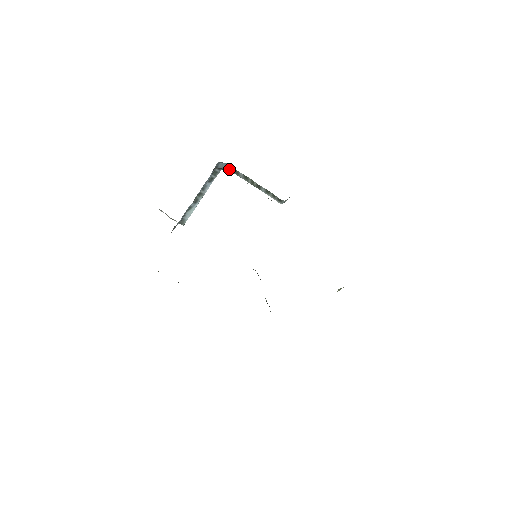
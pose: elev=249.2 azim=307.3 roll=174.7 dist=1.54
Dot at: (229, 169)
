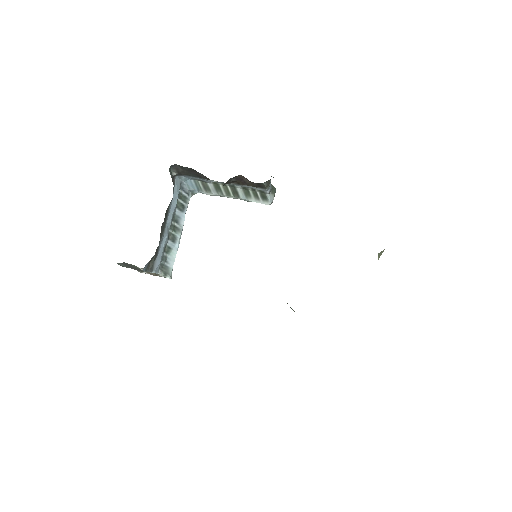
Dot at: (197, 188)
